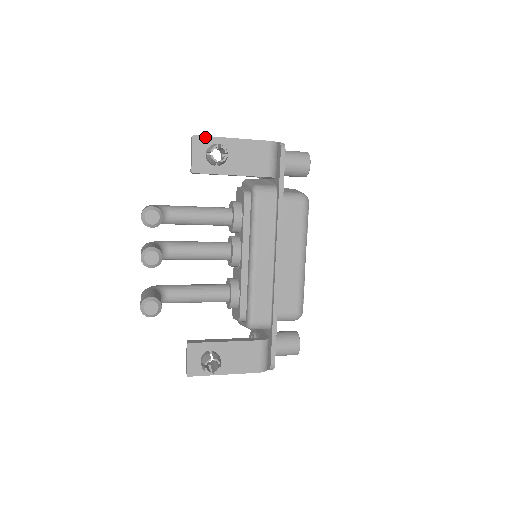
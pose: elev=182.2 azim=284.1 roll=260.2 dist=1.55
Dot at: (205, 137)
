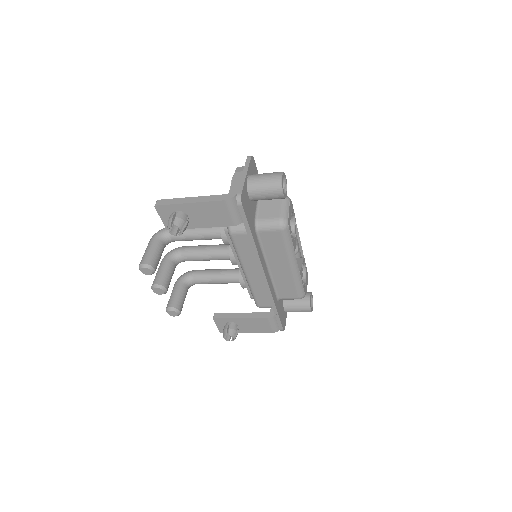
Dot at: (165, 205)
